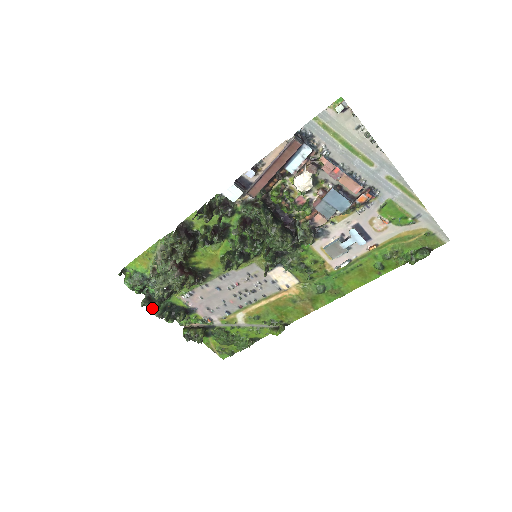
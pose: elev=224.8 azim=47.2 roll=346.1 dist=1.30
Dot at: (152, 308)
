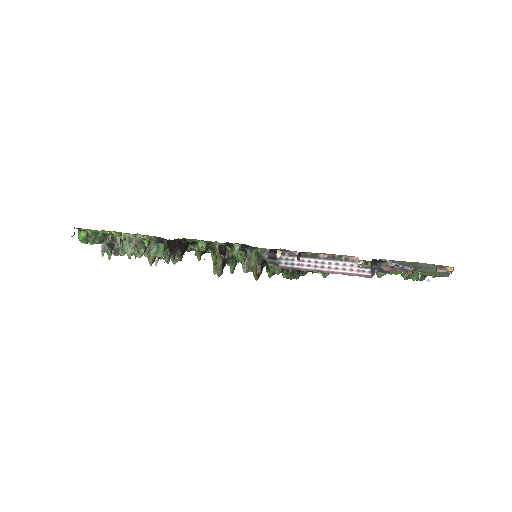
Dot at: (113, 250)
